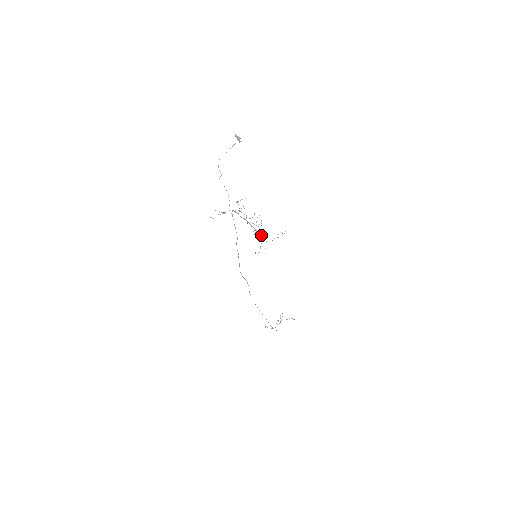
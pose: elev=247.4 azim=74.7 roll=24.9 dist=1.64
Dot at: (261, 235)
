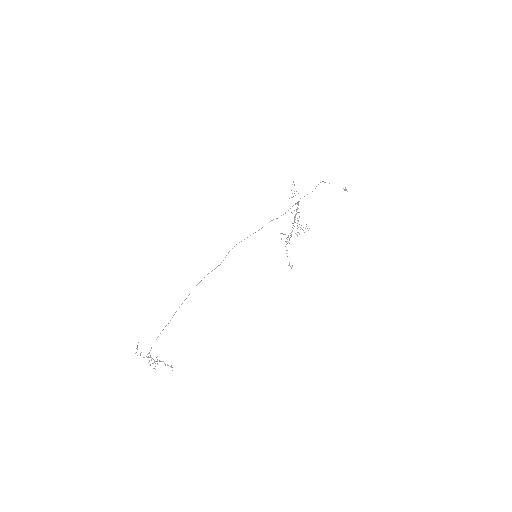
Dot at: (289, 240)
